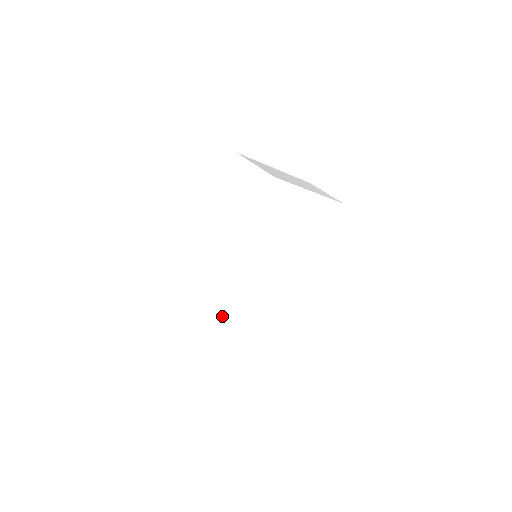
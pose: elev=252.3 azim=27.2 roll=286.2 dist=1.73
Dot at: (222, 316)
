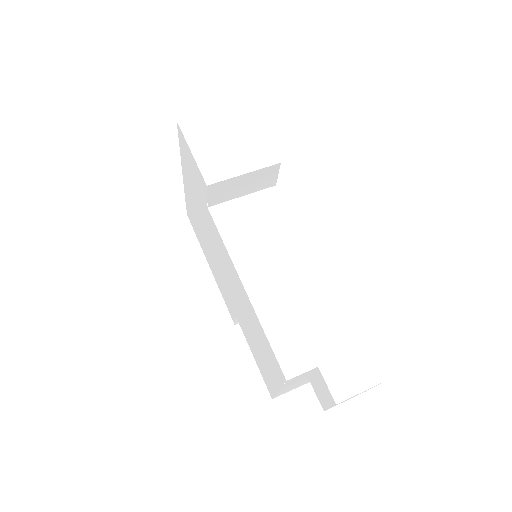
Dot at: (332, 295)
